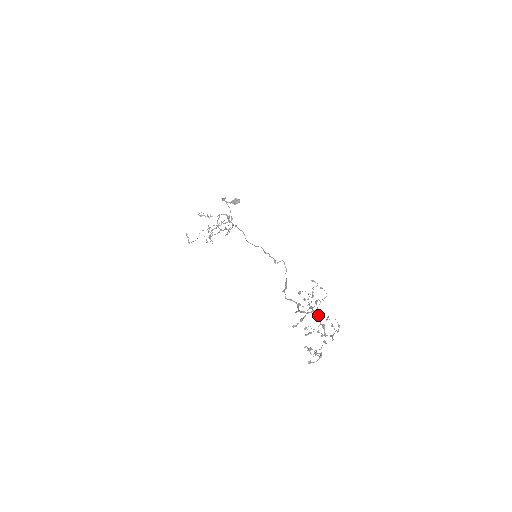
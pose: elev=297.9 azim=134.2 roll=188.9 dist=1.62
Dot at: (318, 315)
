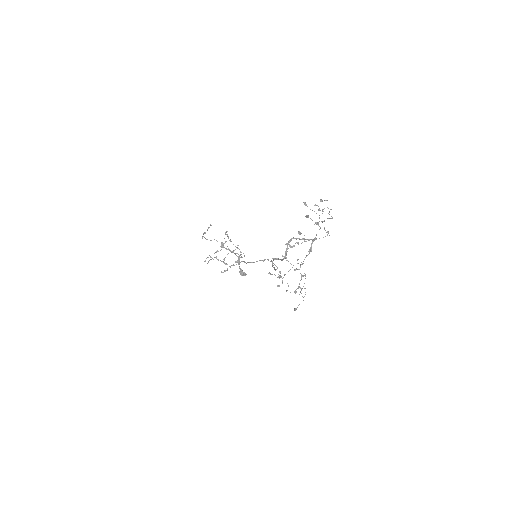
Dot at: (314, 238)
